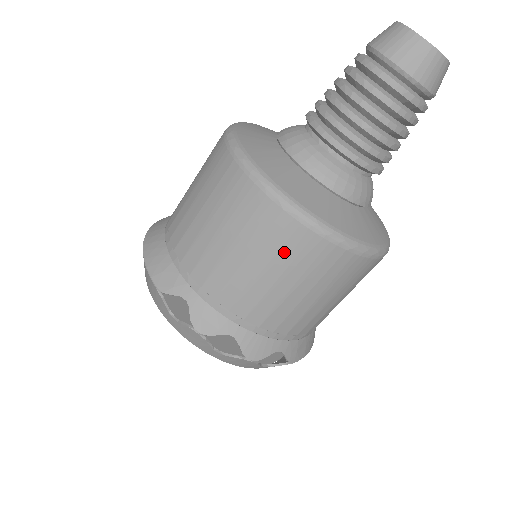
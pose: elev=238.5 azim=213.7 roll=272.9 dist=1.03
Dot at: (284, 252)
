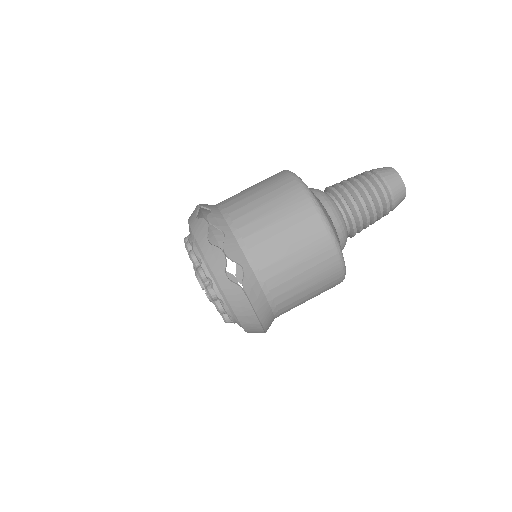
Dot at: (284, 198)
